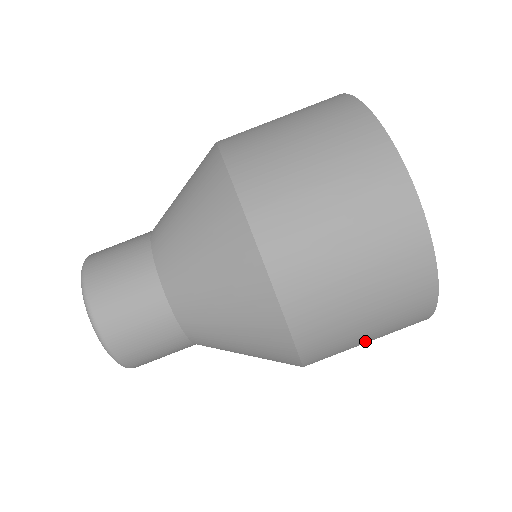
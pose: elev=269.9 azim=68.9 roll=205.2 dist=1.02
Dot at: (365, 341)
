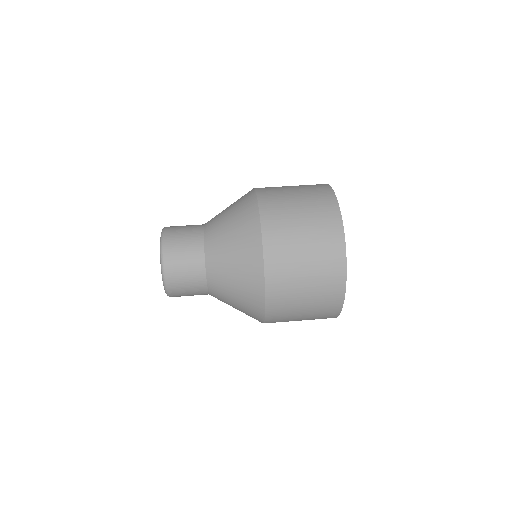
Dot at: (301, 317)
